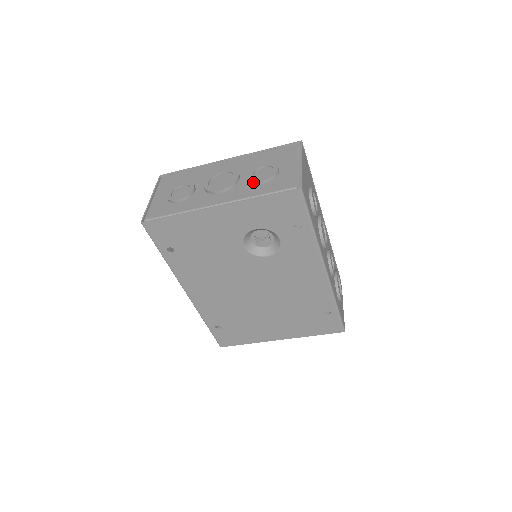
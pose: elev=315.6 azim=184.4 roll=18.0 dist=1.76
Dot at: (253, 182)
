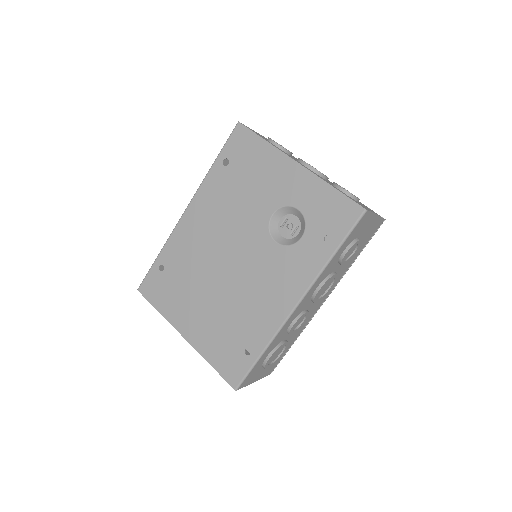
Dot at: (335, 184)
